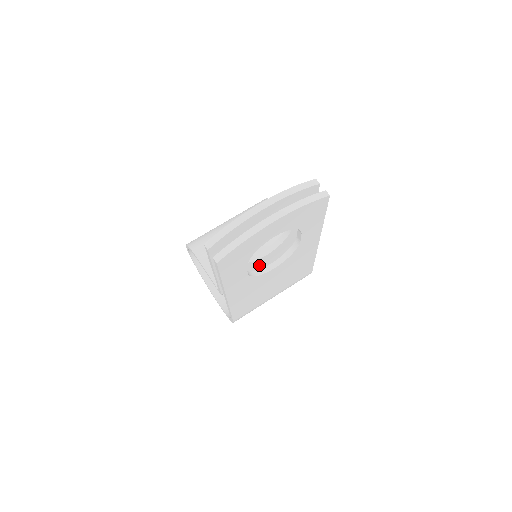
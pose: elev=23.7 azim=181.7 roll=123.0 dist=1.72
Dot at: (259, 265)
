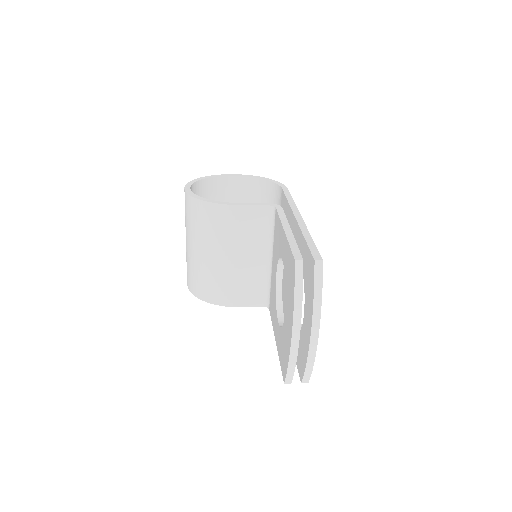
Dot at: occluded
